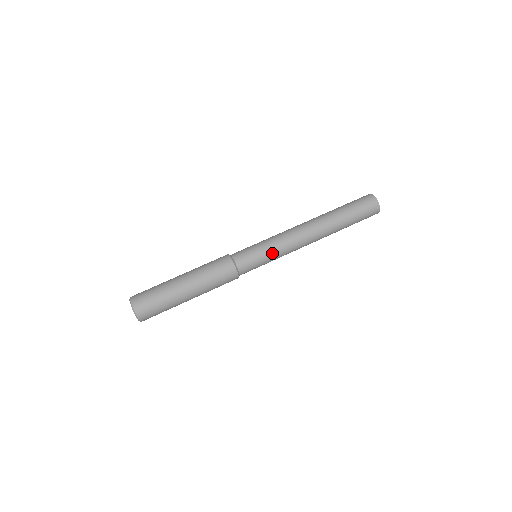
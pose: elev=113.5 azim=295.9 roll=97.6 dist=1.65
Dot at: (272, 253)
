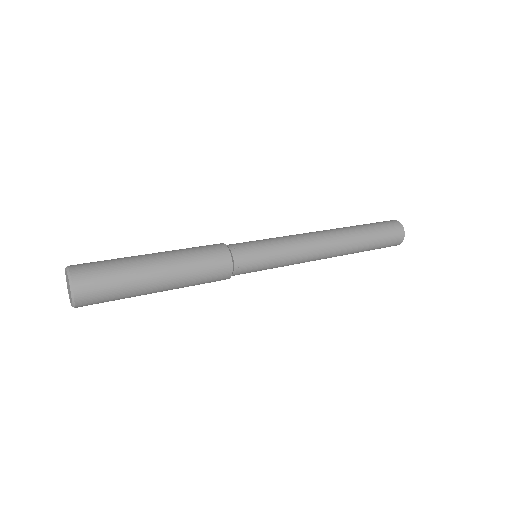
Dot at: (273, 239)
